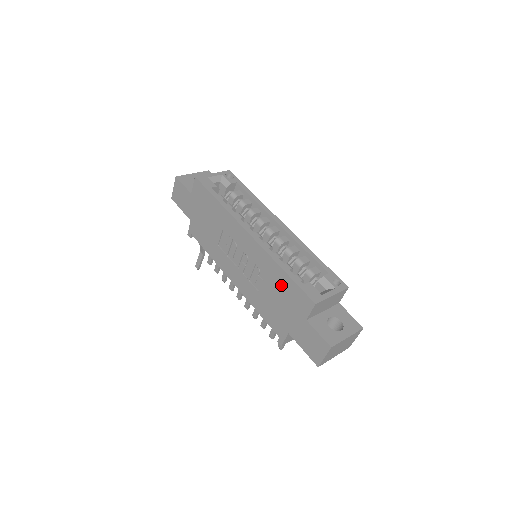
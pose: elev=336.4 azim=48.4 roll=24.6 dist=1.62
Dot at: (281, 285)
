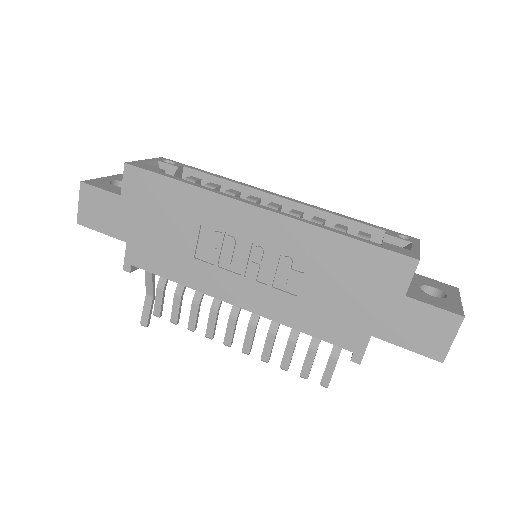
Dot at: (342, 262)
